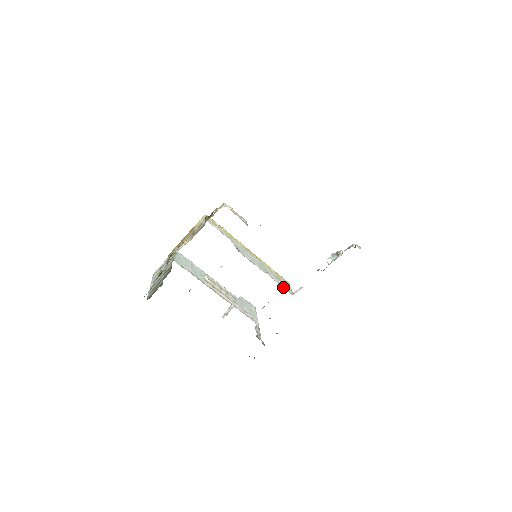
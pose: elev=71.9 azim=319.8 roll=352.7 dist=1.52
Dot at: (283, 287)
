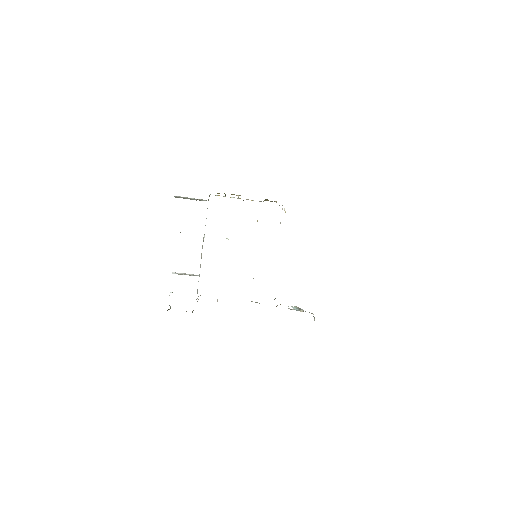
Dot at: occluded
